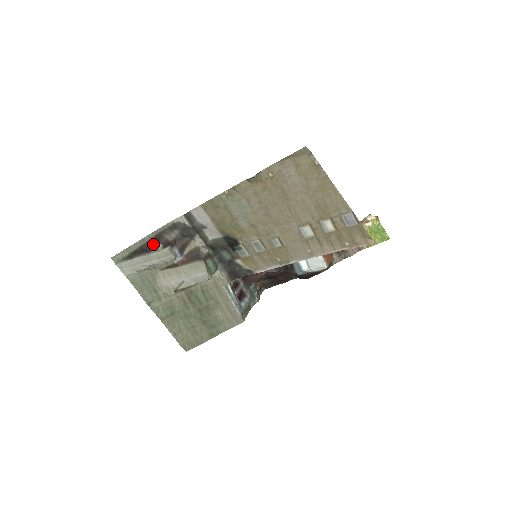
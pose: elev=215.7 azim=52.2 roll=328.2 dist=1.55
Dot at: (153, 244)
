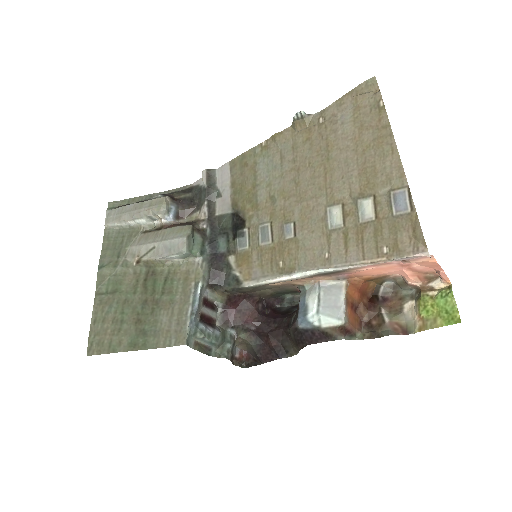
Dot at: (156, 196)
